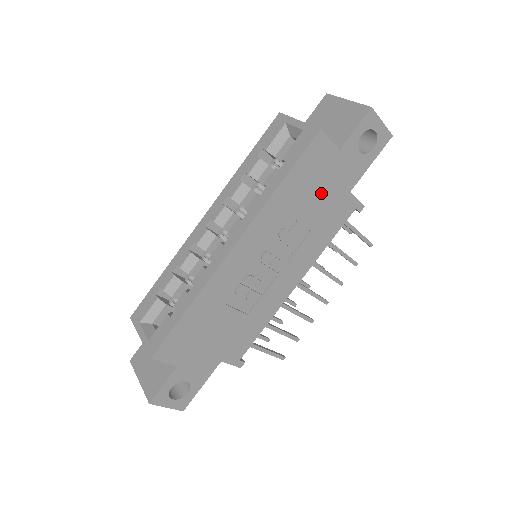
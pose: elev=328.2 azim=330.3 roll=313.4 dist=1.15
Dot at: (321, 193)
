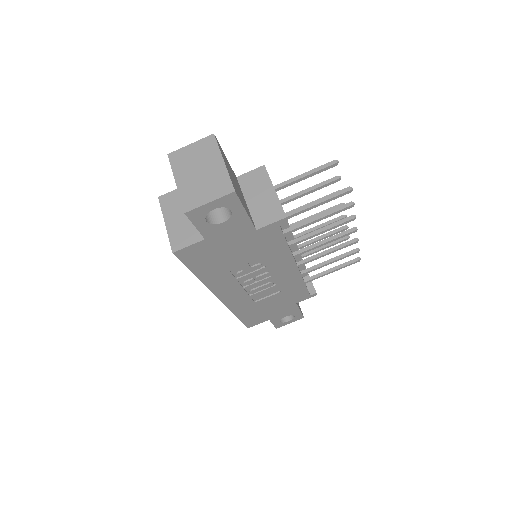
Dot at: (233, 251)
